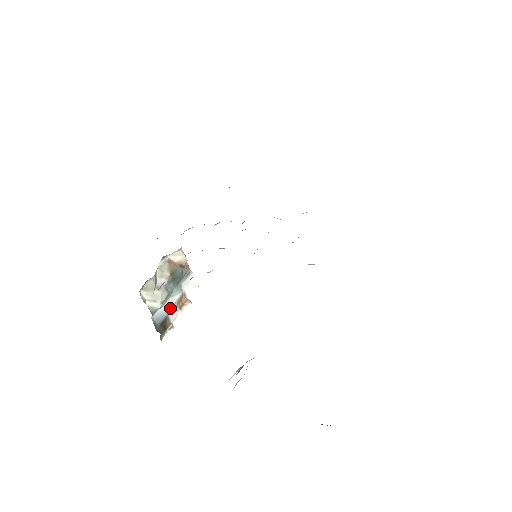
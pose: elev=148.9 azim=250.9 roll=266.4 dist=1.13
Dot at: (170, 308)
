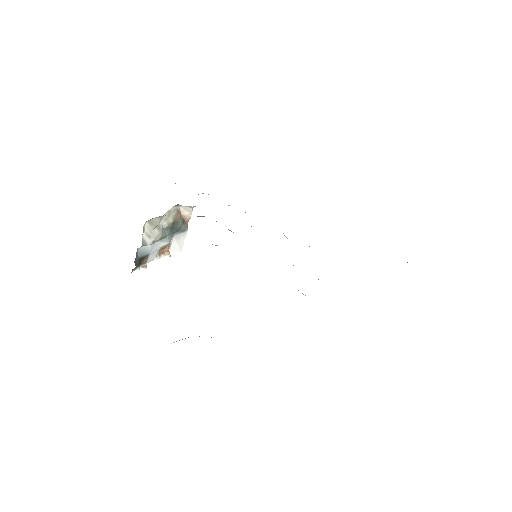
Dot at: (154, 250)
